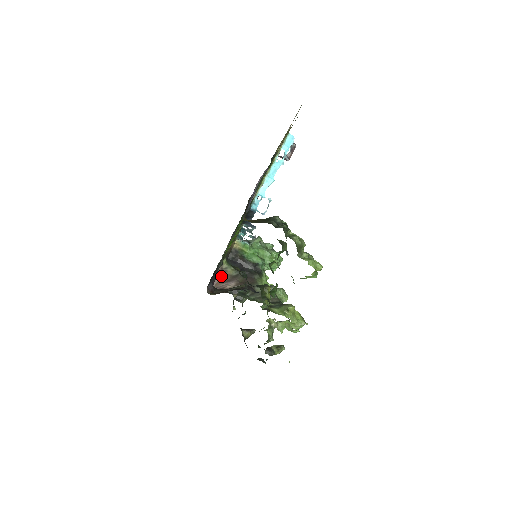
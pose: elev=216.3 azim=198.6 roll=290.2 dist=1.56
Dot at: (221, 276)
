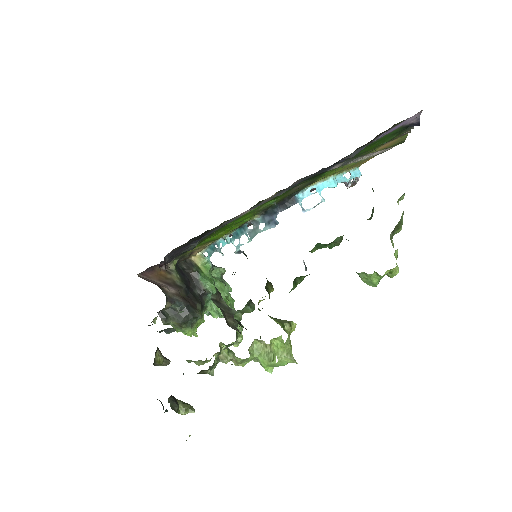
Dot at: (163, 273)
